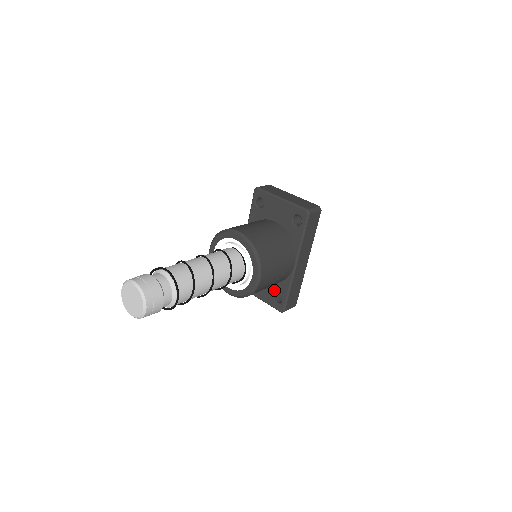
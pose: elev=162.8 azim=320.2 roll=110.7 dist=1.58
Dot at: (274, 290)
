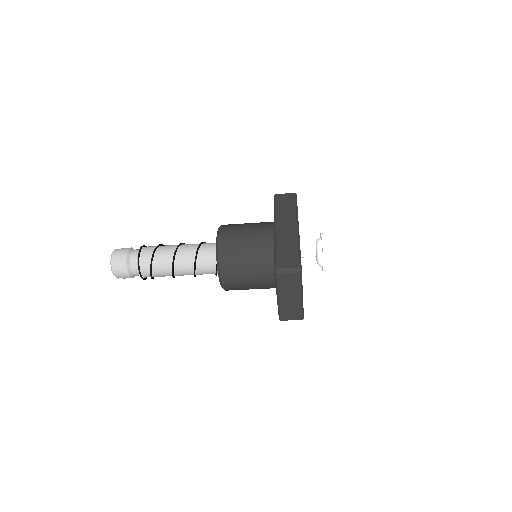
Dot at: occluded
